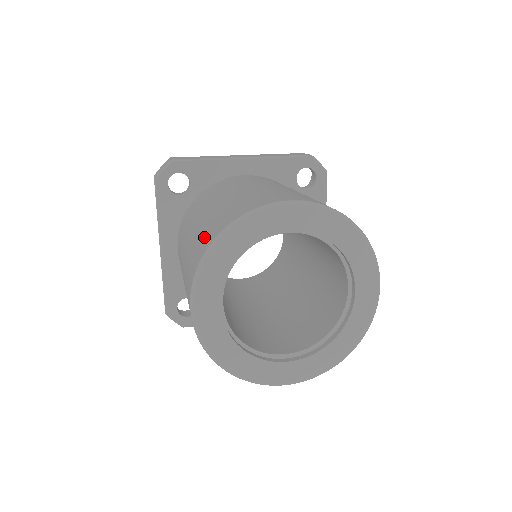
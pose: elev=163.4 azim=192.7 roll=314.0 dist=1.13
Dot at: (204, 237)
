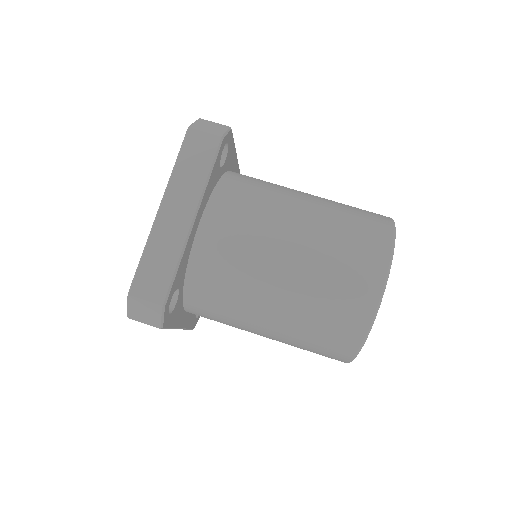
Dot at: (331, 341)
